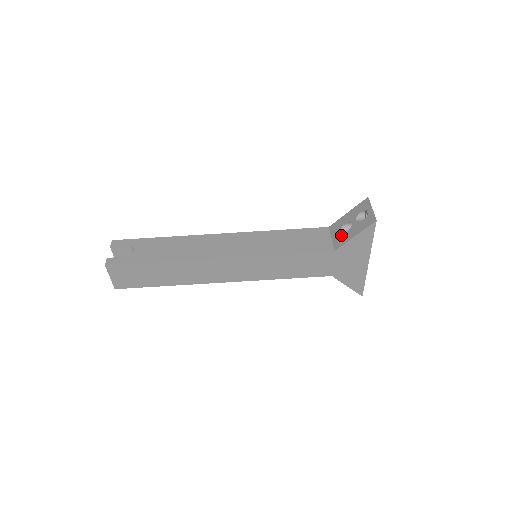
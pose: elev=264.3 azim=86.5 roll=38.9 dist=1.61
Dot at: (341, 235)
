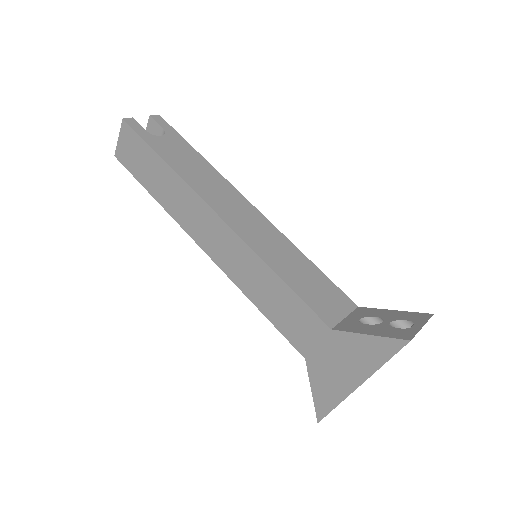
Dot at: (358, 322)
